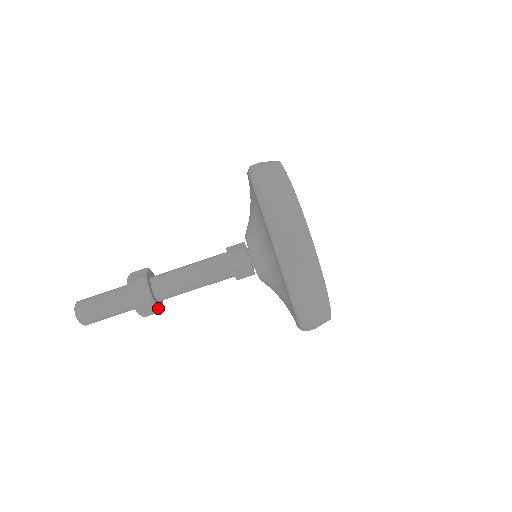
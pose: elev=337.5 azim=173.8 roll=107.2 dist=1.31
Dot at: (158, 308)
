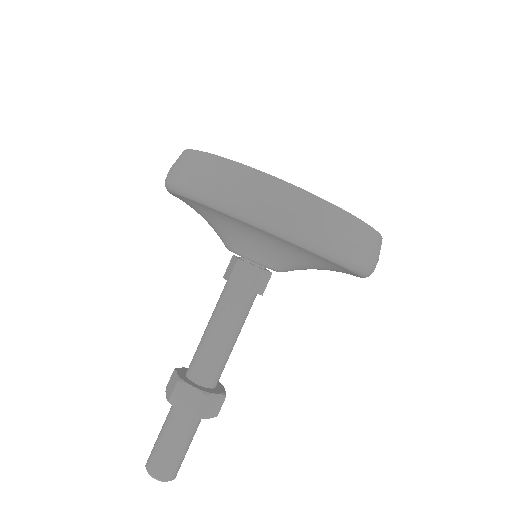
Dot at: (197, 390)
